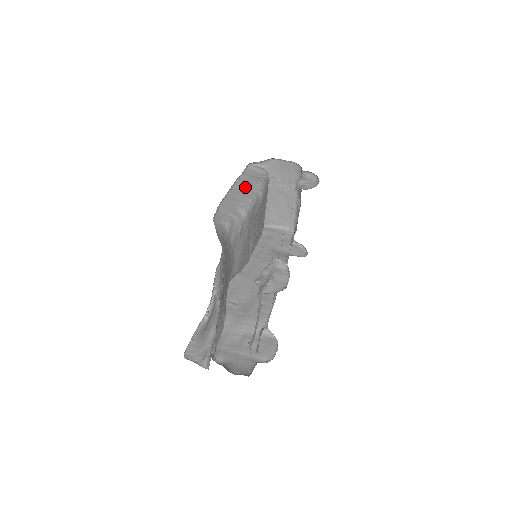
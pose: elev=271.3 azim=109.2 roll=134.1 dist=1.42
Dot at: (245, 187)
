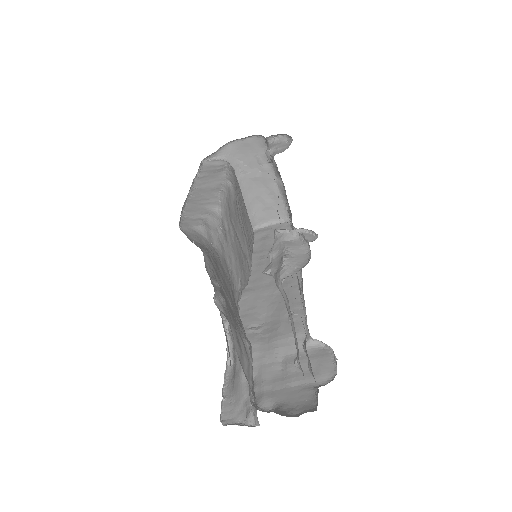
Dot at: (207, 183)
